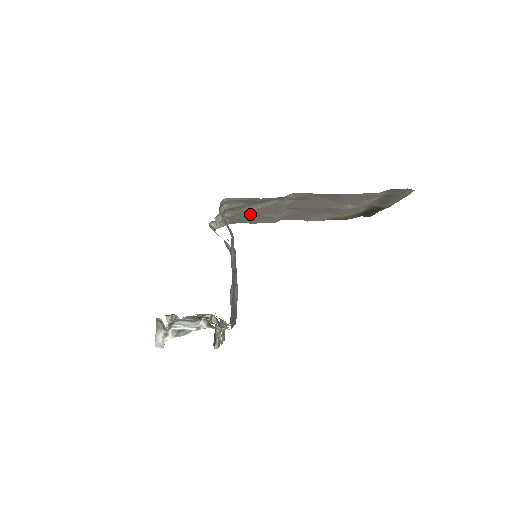
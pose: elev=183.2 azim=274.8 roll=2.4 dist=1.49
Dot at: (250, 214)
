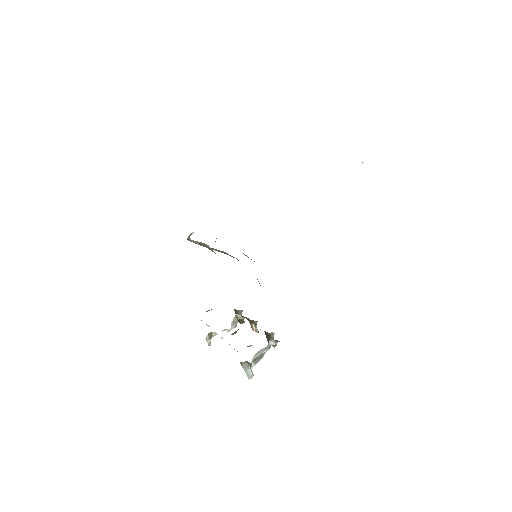
Dot at: occluded
